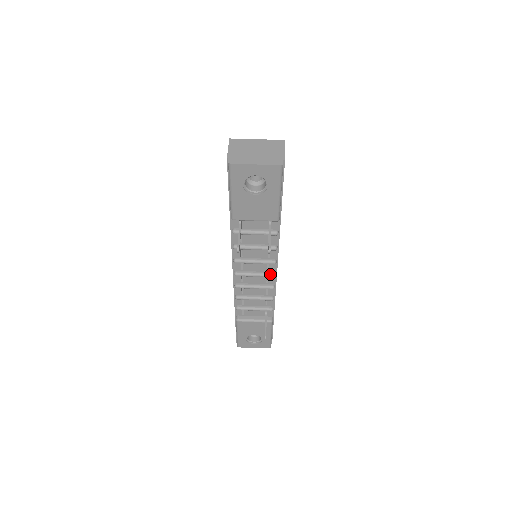
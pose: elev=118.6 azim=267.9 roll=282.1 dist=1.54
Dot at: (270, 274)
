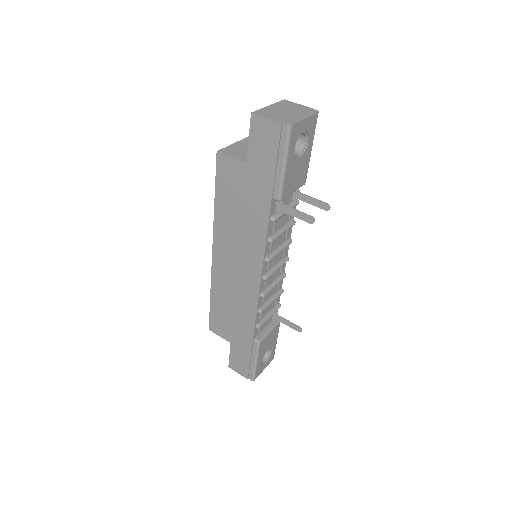
Dot at: (286, 258)
